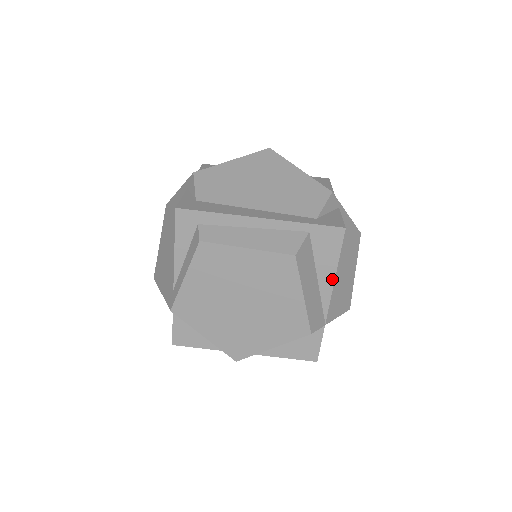
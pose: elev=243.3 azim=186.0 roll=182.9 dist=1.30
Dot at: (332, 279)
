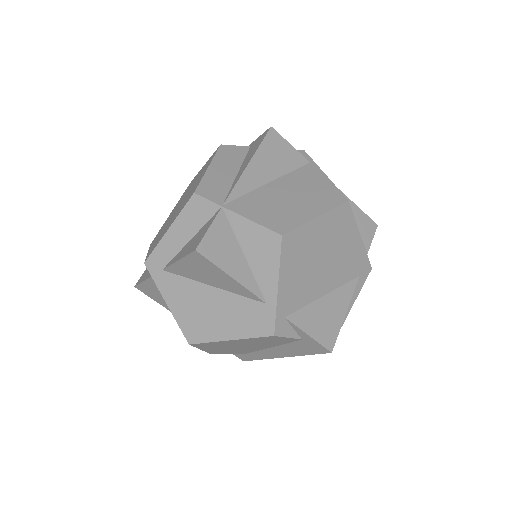
Dot at: (247, 165)
